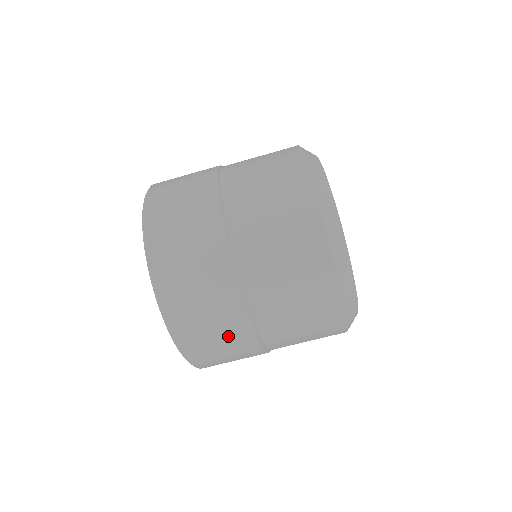
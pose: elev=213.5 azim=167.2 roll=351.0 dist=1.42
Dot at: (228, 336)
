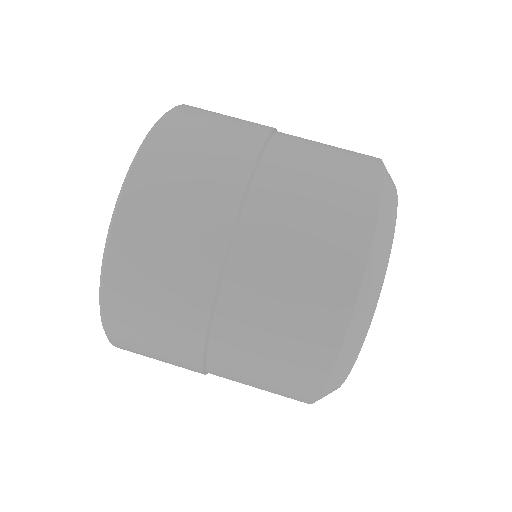
Dot at: occluded
